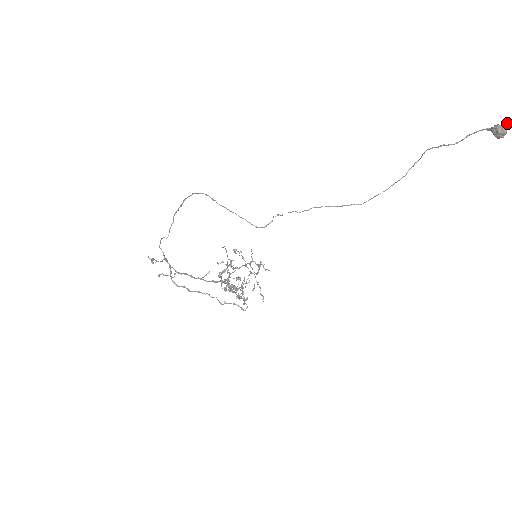
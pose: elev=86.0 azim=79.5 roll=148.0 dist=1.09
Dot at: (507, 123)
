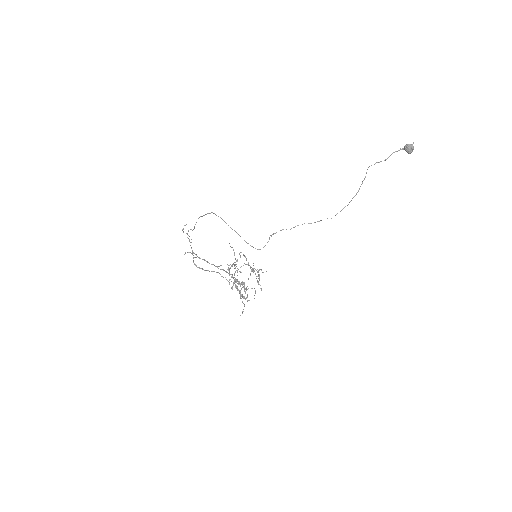
Dot at: occluded
